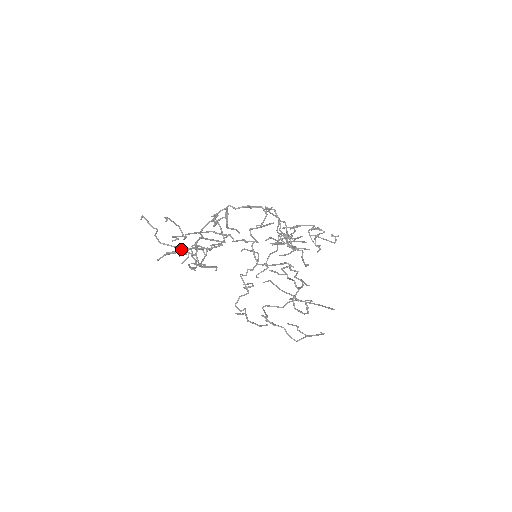
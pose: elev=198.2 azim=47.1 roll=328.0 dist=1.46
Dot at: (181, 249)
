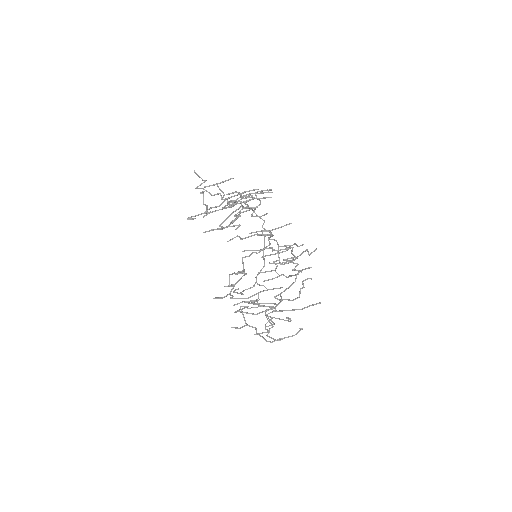
Dot at: occluded
